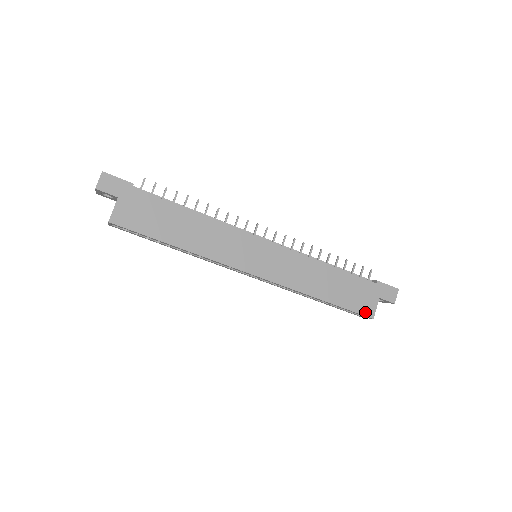
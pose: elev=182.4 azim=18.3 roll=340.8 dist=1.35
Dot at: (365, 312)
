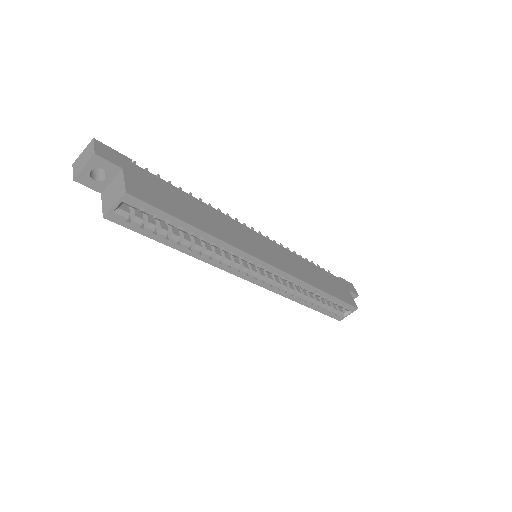
Dot at: (351, 302)
